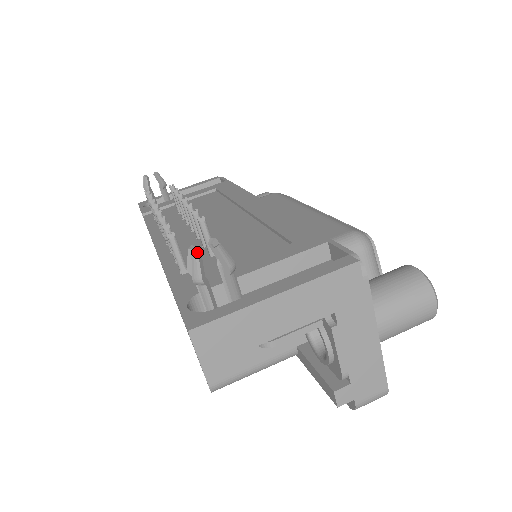
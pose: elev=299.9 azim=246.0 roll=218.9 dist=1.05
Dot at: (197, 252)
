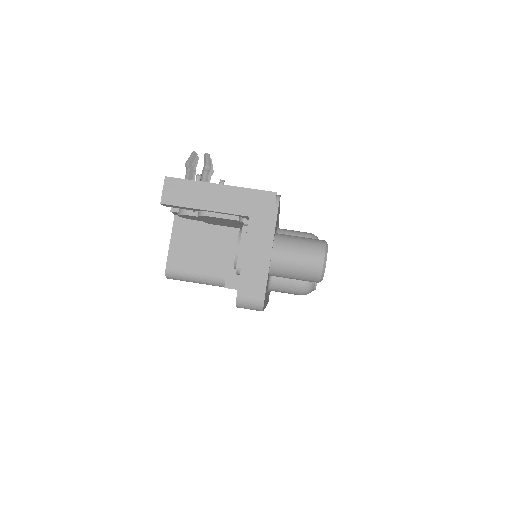
Dot at: occluded
